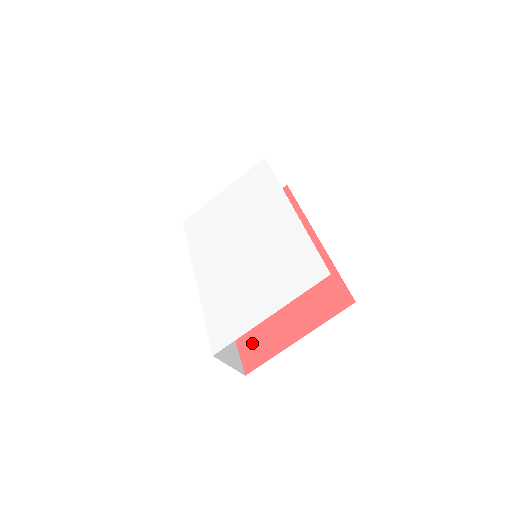
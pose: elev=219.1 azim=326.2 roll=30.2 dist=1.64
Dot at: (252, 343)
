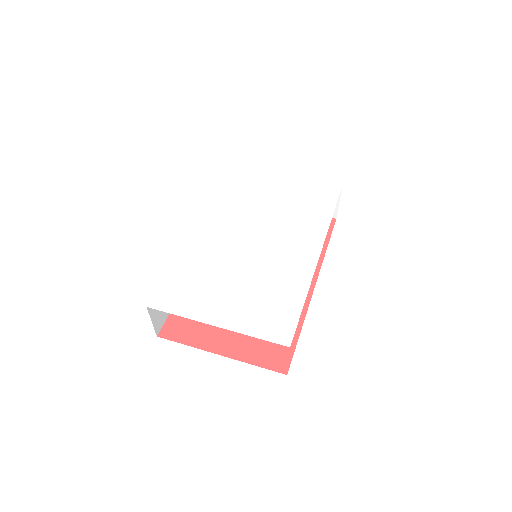
Dot at: occluded
